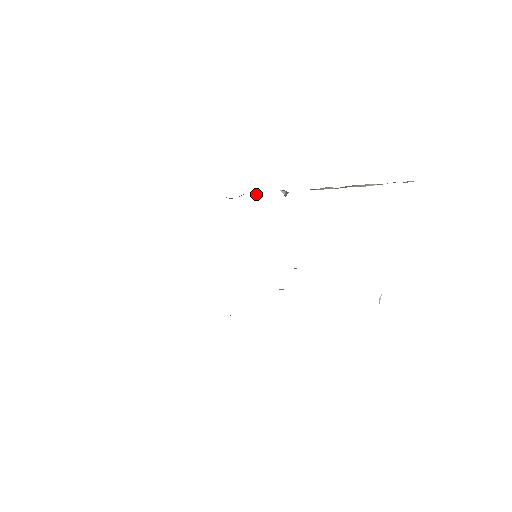
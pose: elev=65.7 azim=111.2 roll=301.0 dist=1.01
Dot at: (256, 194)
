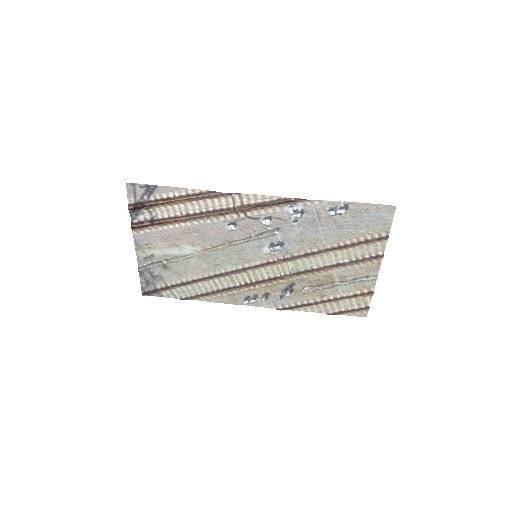
Dot at: (264, 295)
